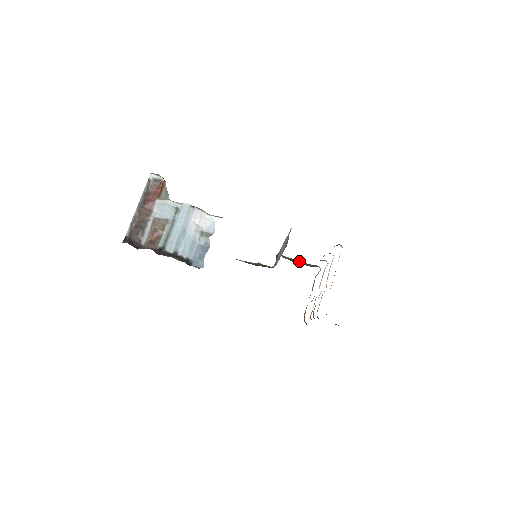
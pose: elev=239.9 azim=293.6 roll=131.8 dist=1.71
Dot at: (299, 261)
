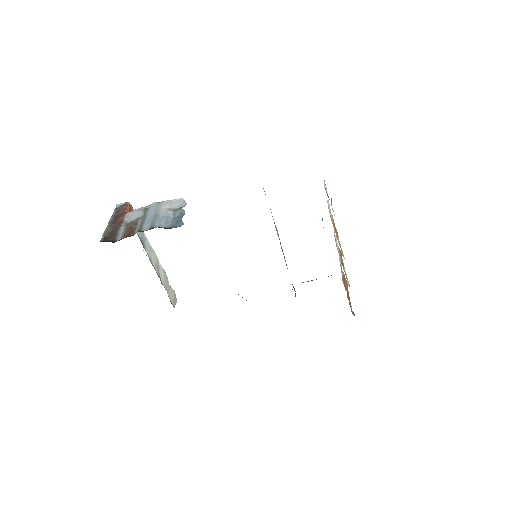
Dot at: occluded
